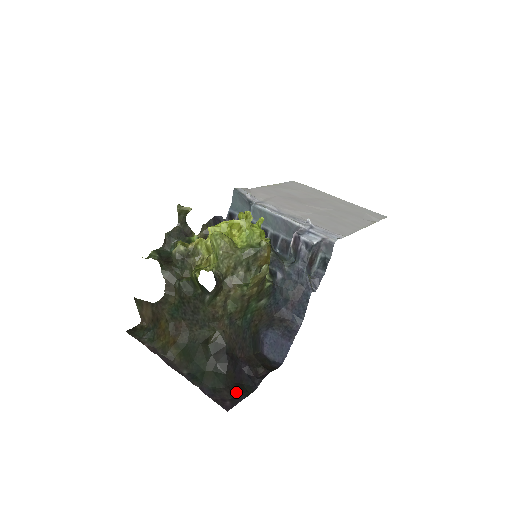
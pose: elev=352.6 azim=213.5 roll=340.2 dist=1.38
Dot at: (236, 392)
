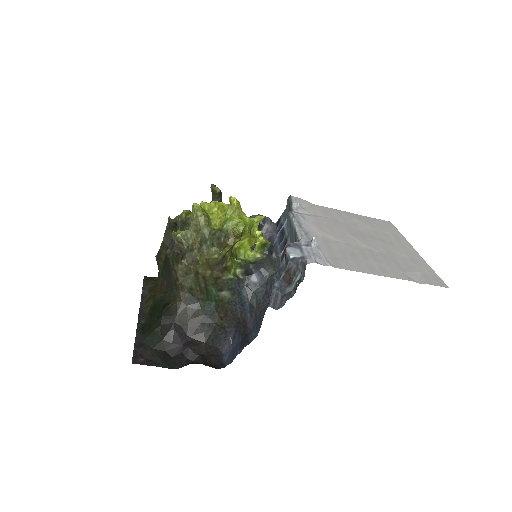
Dot at: (158, 358)
